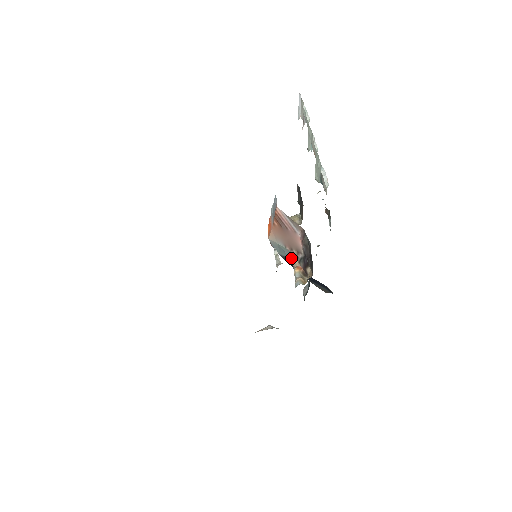
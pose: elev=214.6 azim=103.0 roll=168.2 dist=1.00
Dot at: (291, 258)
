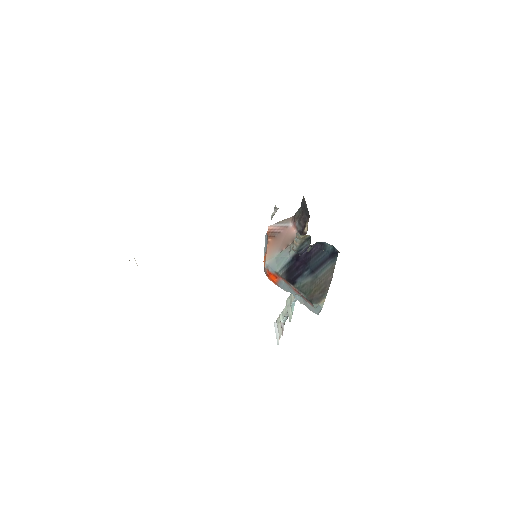
Dot at: (289, 252)
